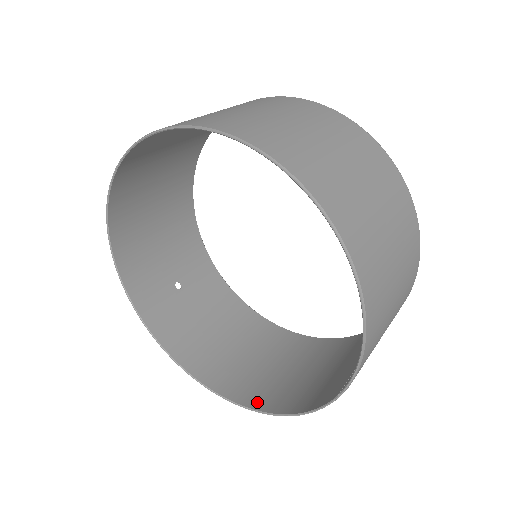
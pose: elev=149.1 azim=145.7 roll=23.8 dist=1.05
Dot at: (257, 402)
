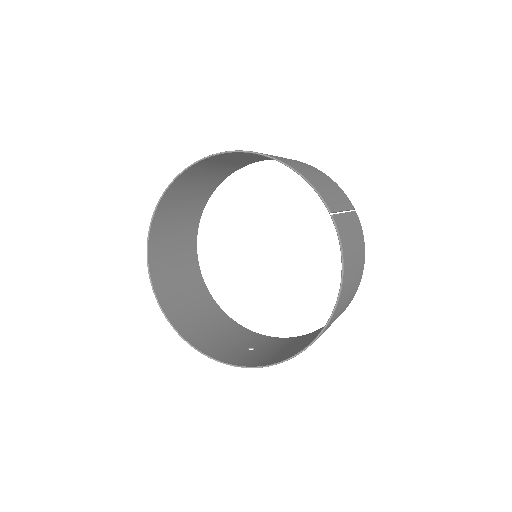
Dot at: occluded
